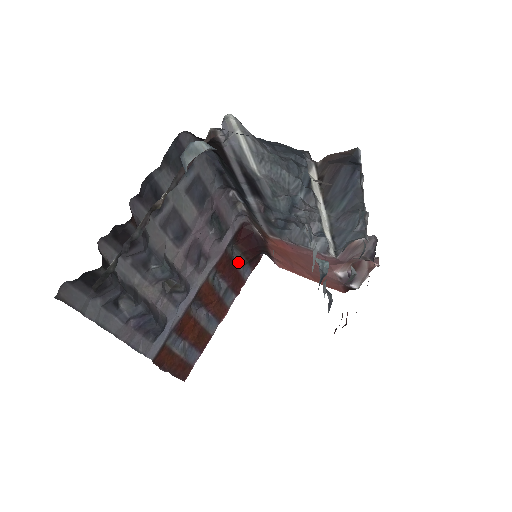
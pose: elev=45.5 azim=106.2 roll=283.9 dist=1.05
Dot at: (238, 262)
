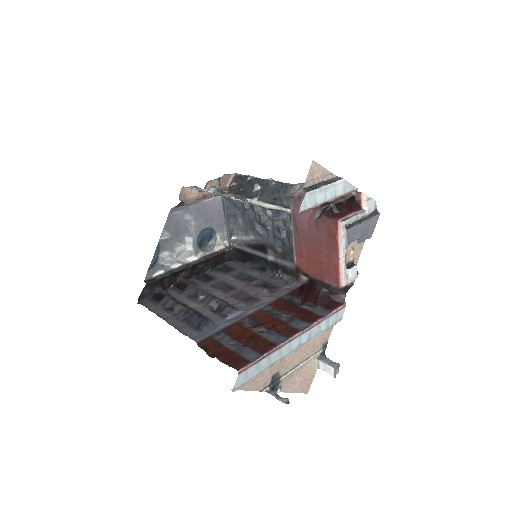
Dot at: (304, 306)
